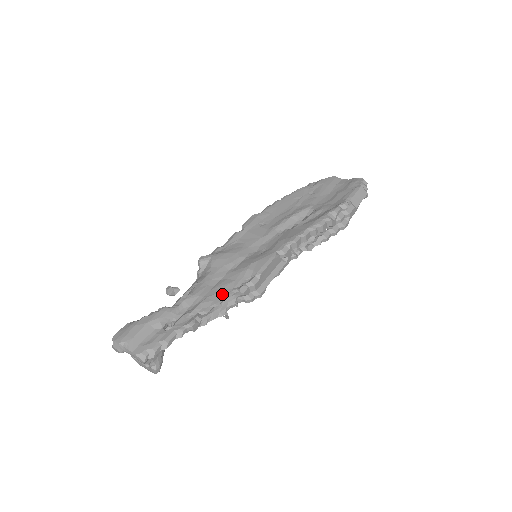
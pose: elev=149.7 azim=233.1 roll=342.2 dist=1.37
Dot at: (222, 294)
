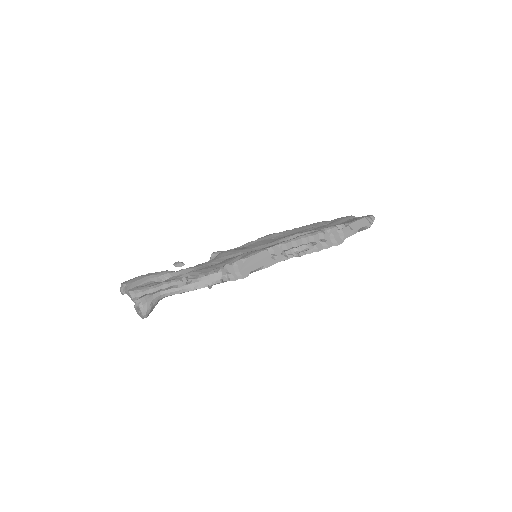
Dot at: (211, 269)
